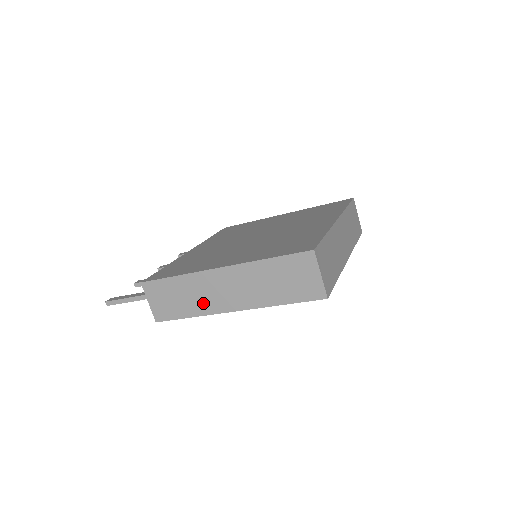
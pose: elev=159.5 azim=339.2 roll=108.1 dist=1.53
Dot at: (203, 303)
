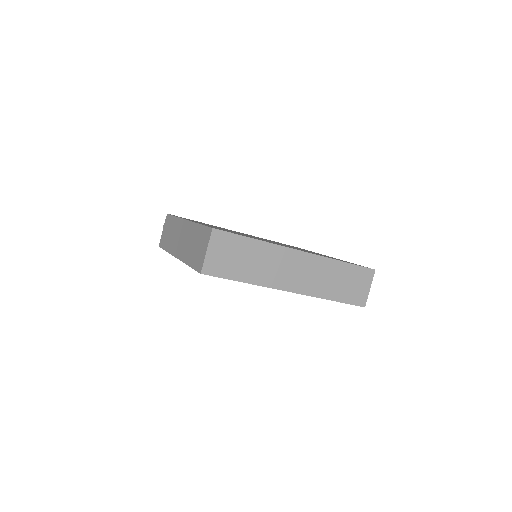
Dot at: (173, 243)
